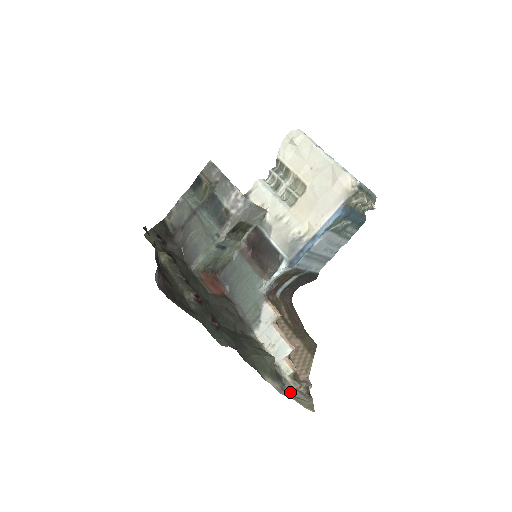
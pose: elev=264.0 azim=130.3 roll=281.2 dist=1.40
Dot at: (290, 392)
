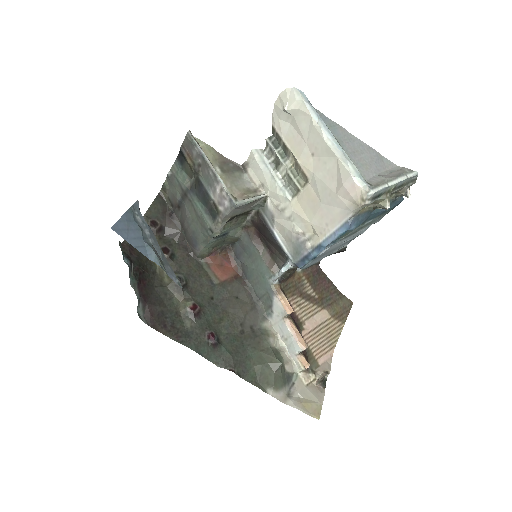
Dot at: (298, 394)
